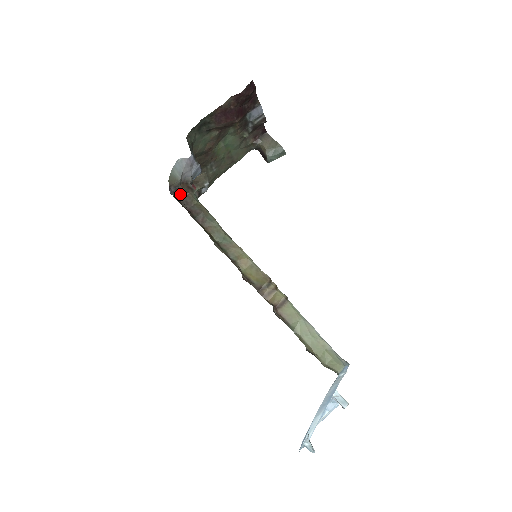
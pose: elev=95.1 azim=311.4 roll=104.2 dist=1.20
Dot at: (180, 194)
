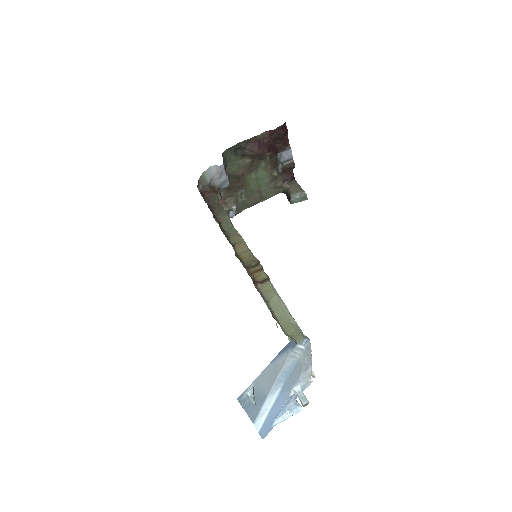
Dot at: (206, 193)
